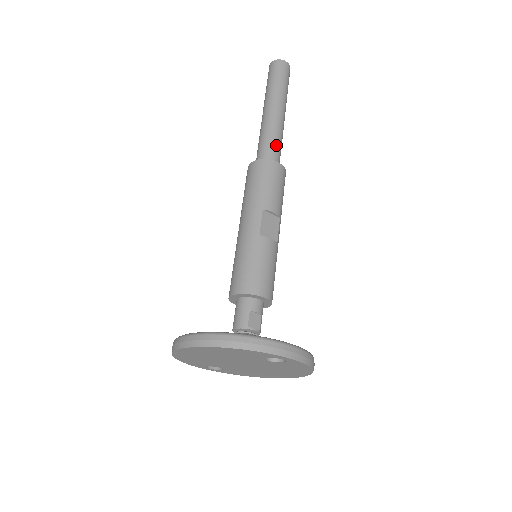
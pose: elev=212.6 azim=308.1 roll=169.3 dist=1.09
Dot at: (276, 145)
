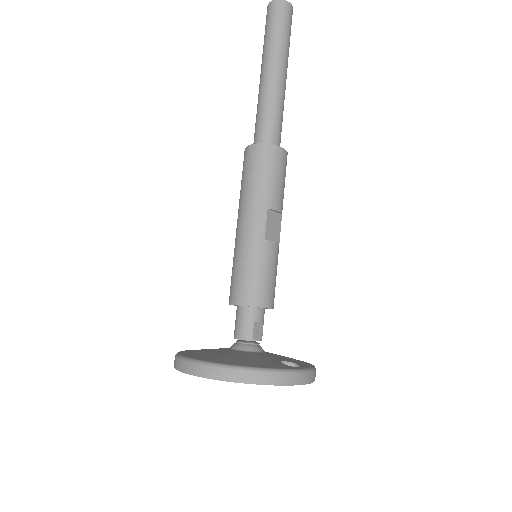
Dot at: (279, 122)
